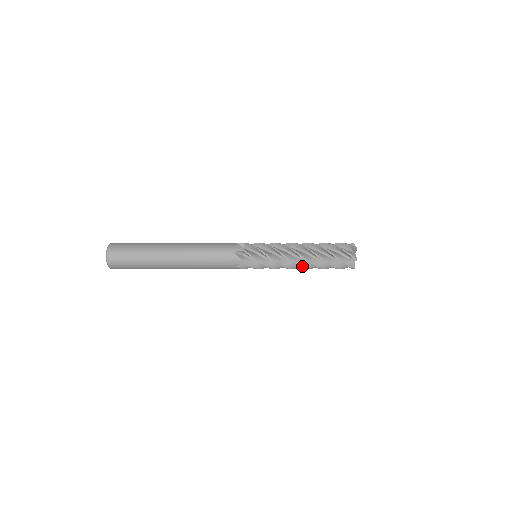
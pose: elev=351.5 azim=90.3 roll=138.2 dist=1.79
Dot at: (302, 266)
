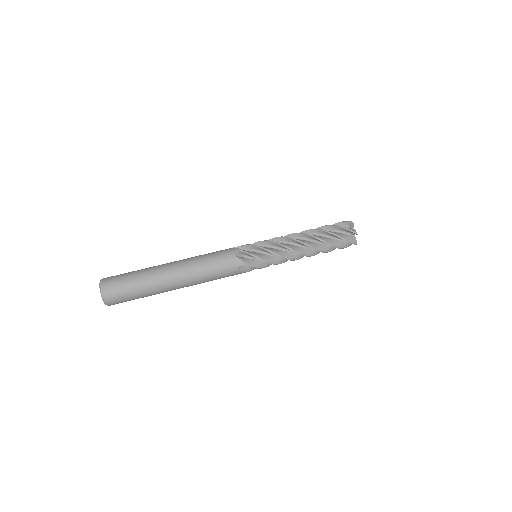
Dot at: (303, 256)
